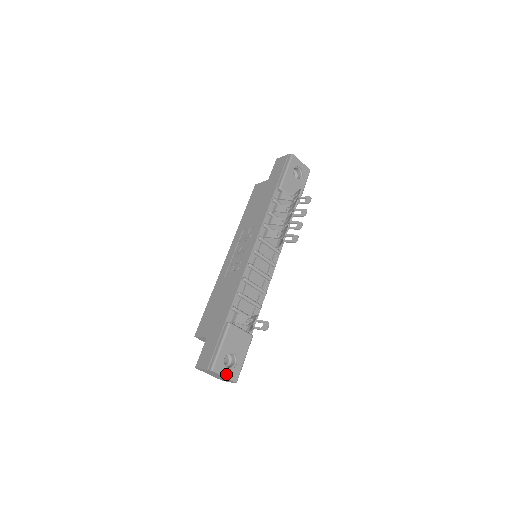
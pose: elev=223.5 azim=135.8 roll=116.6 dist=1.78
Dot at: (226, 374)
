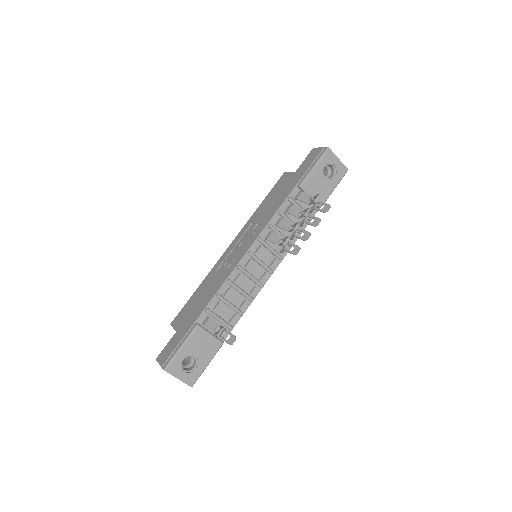
Dot at: (181, 376)
